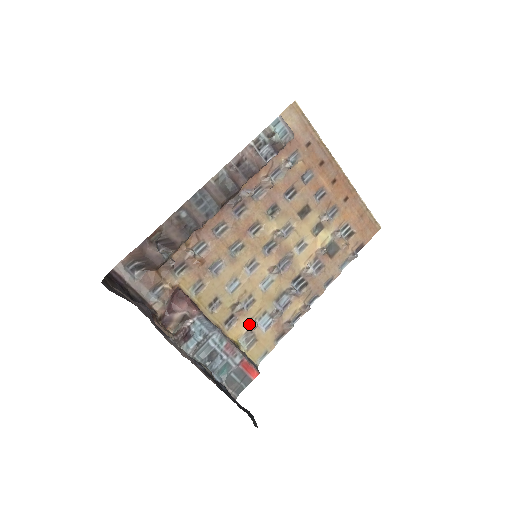
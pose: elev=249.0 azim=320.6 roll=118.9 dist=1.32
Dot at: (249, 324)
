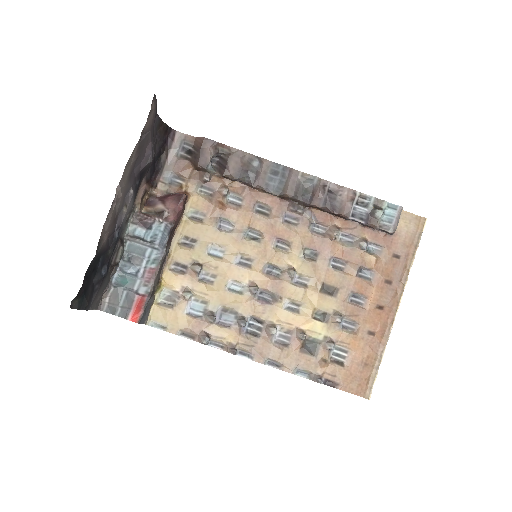
Dot at: (186, 290)
